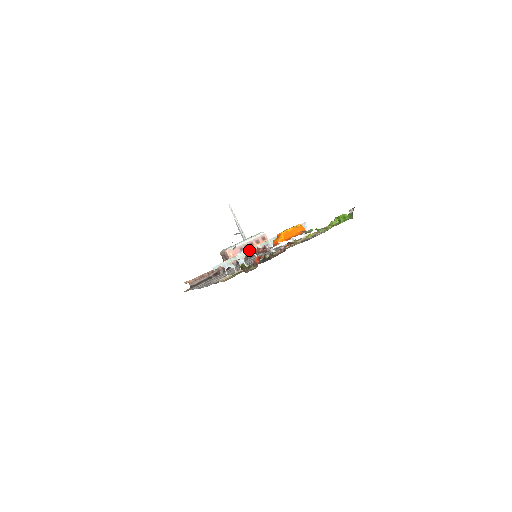
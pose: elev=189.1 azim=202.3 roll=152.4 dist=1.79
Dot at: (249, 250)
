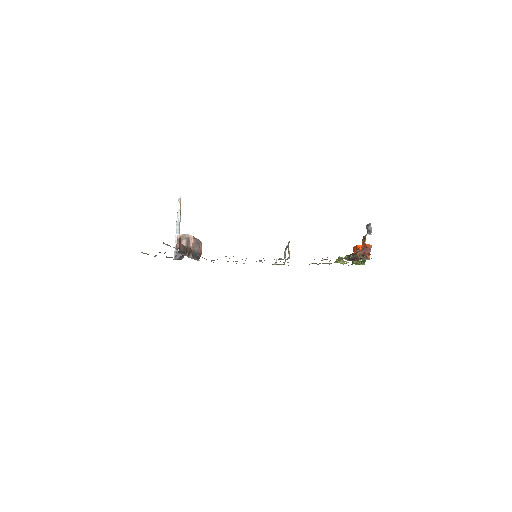
Dot at: occluded
